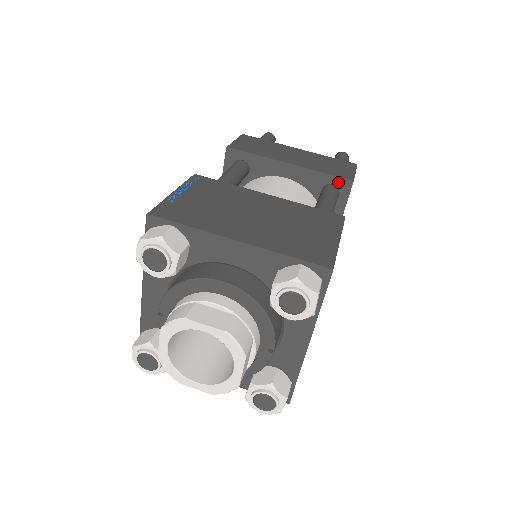
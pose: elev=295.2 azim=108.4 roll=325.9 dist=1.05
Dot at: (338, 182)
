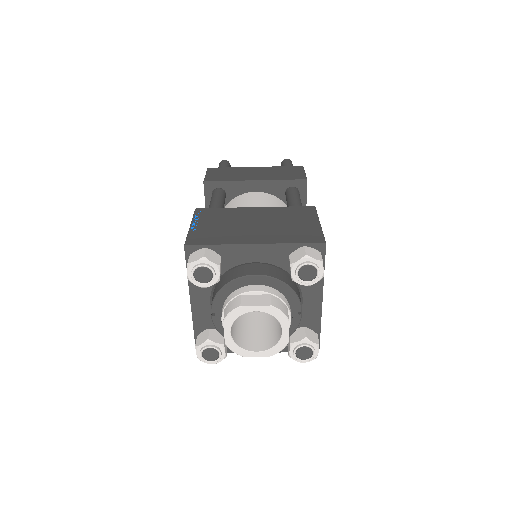
Dot at: (296, 183)
